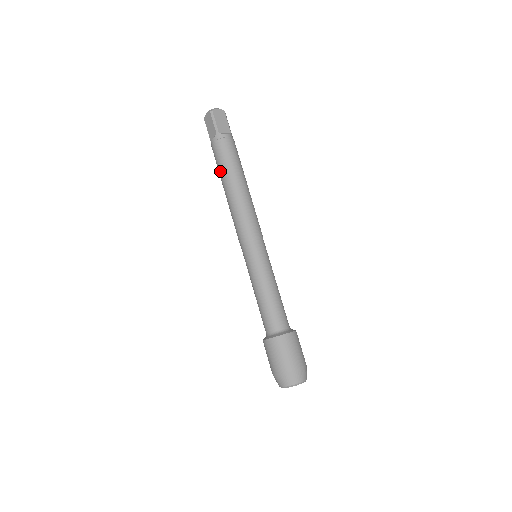
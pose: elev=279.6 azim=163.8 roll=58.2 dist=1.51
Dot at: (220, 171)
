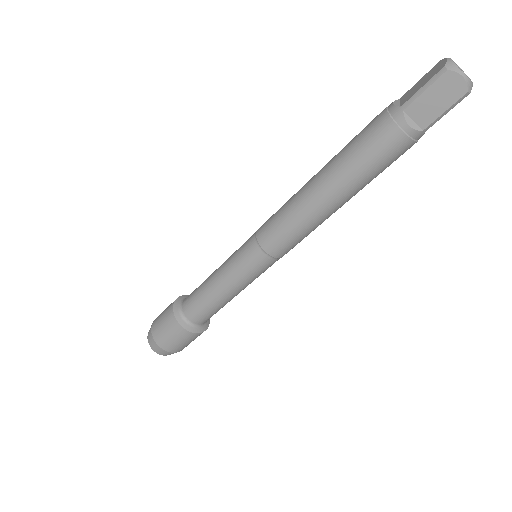
Dot at: (343, 148)
